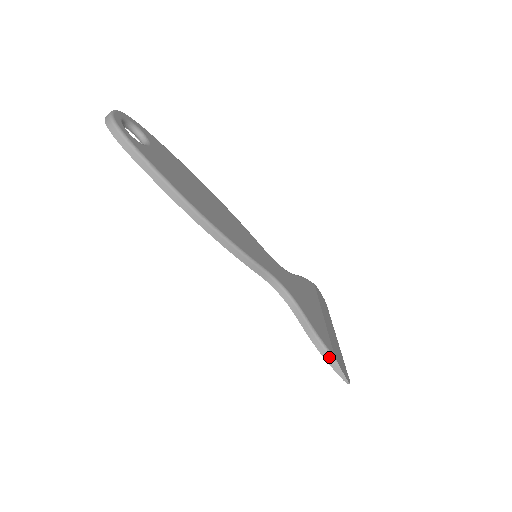
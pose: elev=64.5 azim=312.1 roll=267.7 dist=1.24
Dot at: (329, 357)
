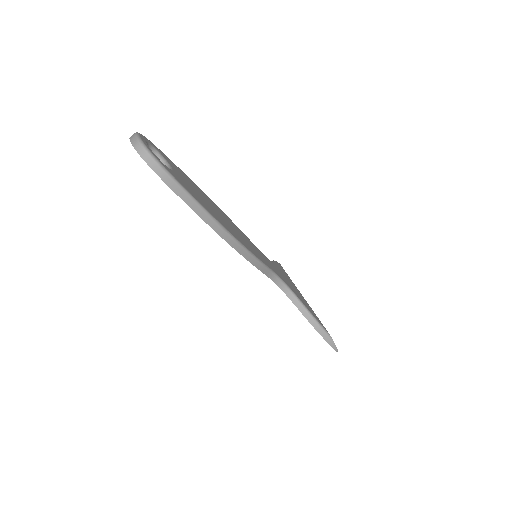
Dot at: (325, 335)
